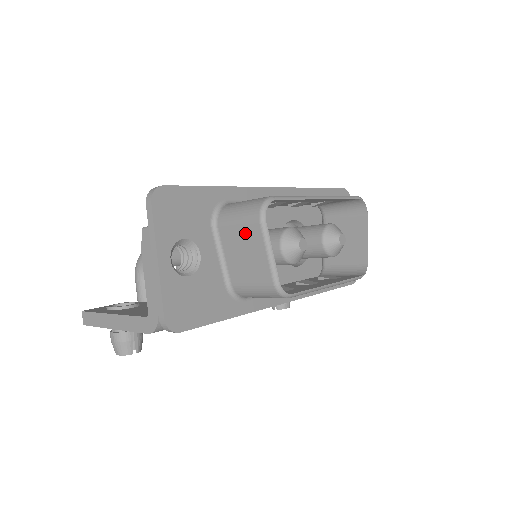
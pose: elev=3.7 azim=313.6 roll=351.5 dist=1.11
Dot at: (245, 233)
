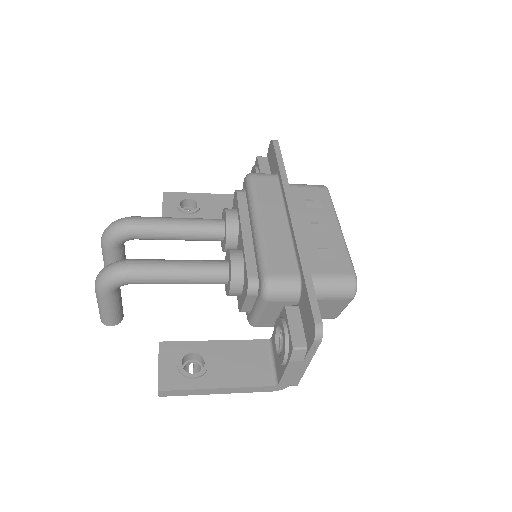
Dot at: (333, 302)
